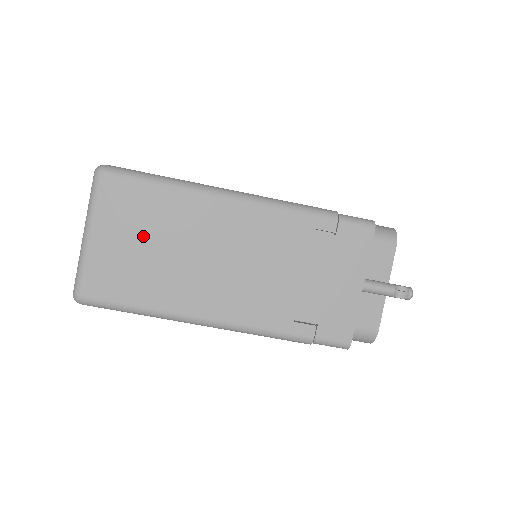
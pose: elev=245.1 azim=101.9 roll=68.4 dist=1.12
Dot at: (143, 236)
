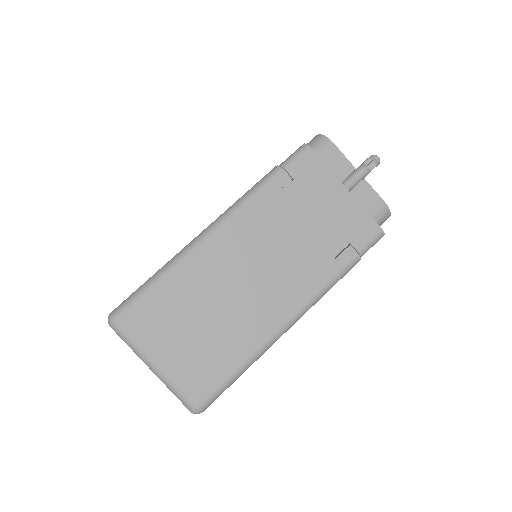
Dot at: (187, 325)
